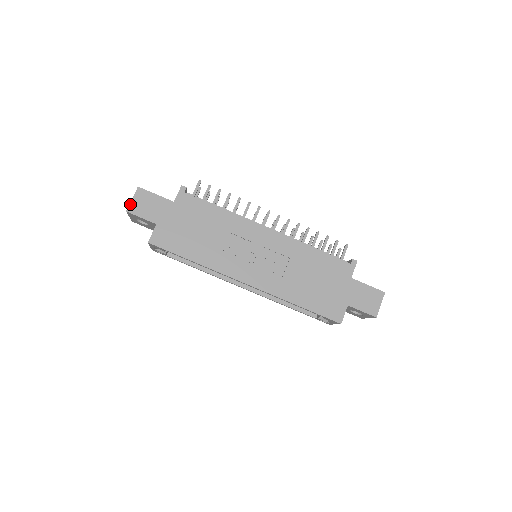
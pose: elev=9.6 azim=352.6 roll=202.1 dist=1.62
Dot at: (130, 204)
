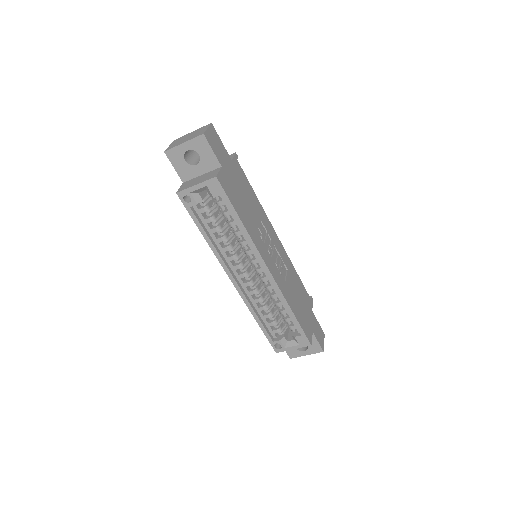
Dot at: (206, 131)
